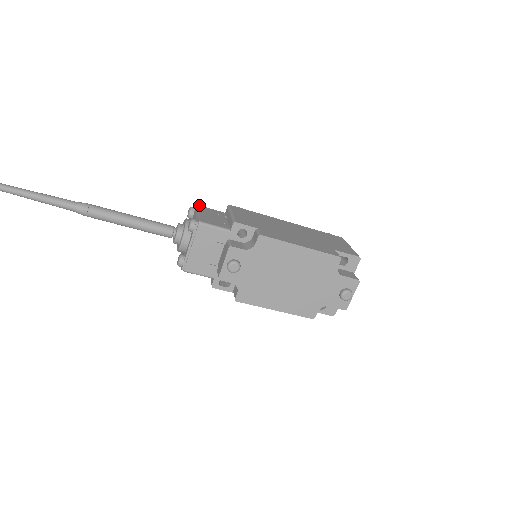
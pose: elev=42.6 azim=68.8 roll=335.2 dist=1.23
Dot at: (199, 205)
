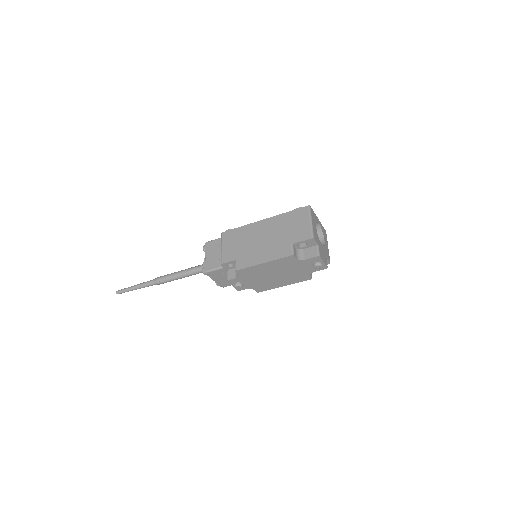
Dot at: (207, 242)
